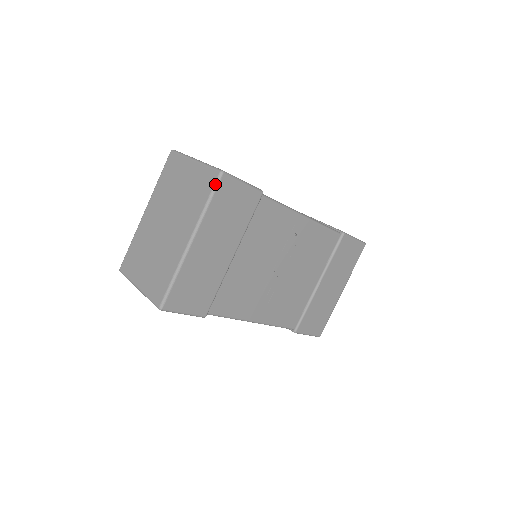
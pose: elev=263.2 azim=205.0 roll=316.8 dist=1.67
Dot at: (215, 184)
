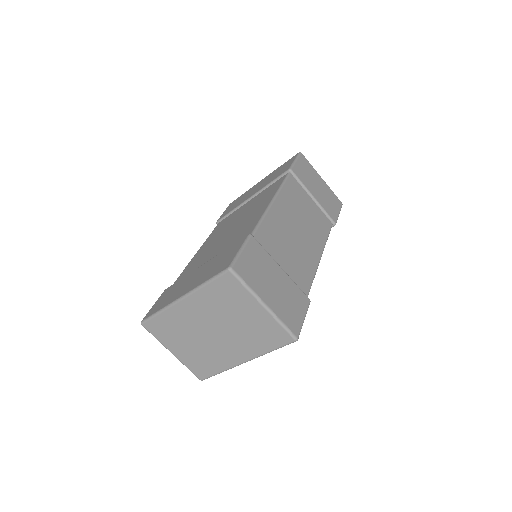
Dot at: occluded
